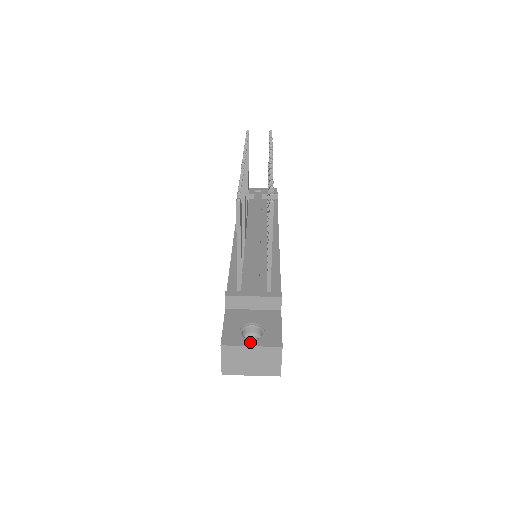
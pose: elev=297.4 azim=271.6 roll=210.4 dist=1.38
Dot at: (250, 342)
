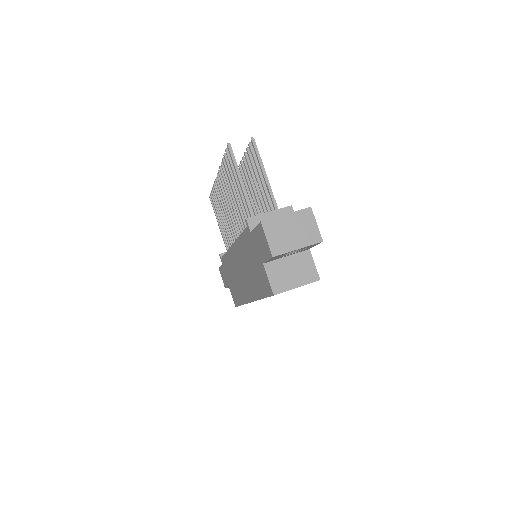
Dot at: (283, 215)
